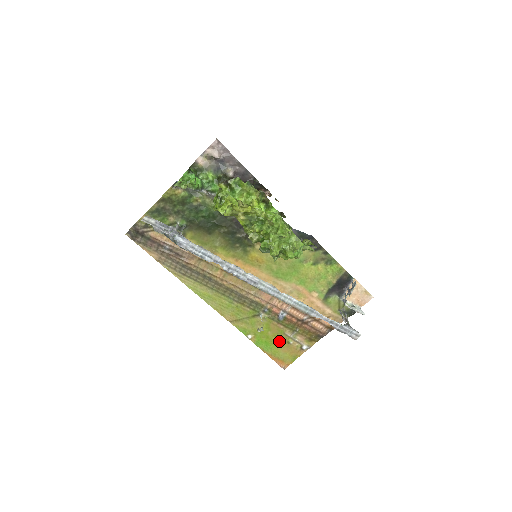
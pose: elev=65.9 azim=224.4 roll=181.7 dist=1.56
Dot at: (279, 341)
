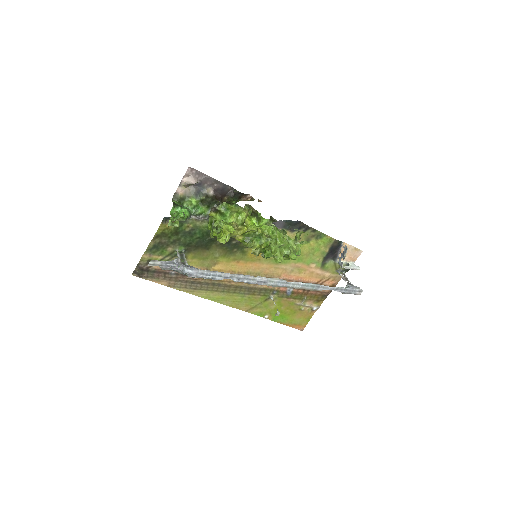
Dot at: (292, 311)
